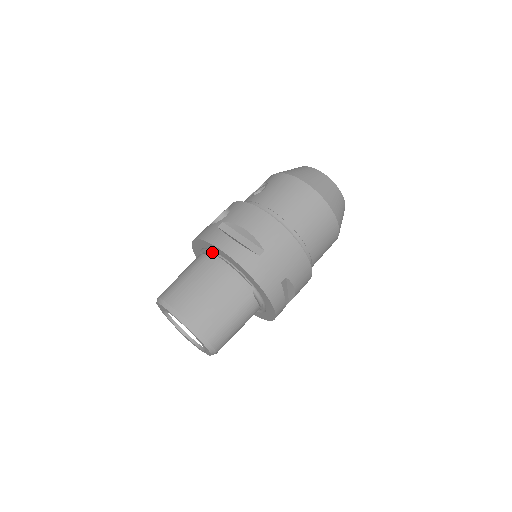
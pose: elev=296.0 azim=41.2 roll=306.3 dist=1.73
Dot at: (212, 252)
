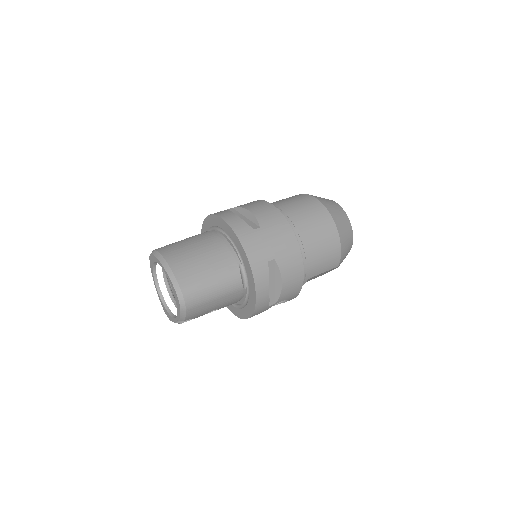
Dot at: (215, 229)
